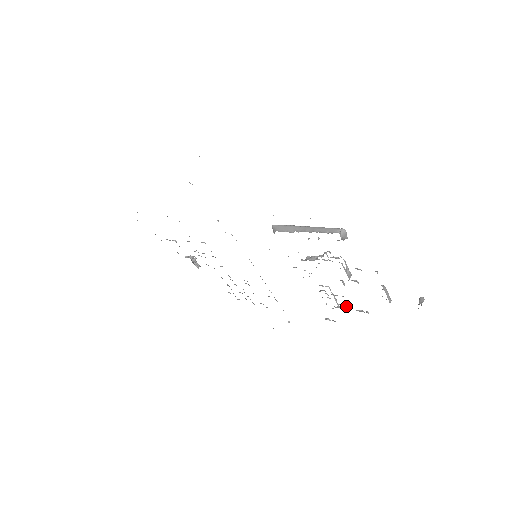
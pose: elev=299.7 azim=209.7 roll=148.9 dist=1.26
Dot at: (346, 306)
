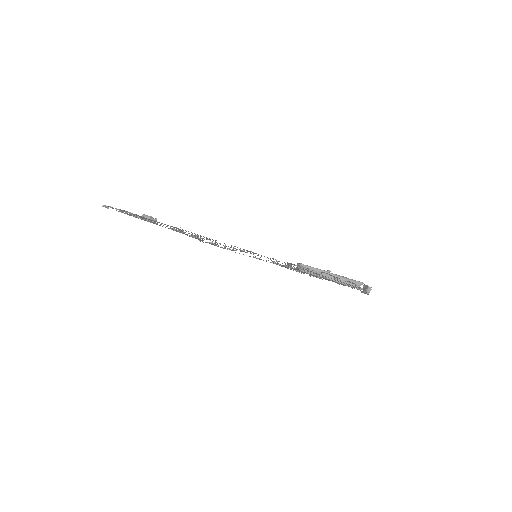
Dot at: occluded
